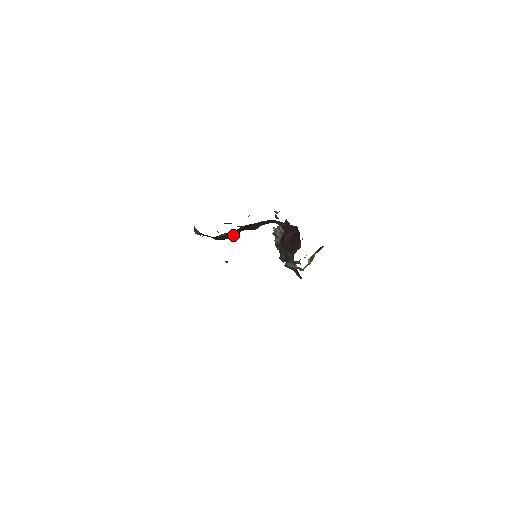
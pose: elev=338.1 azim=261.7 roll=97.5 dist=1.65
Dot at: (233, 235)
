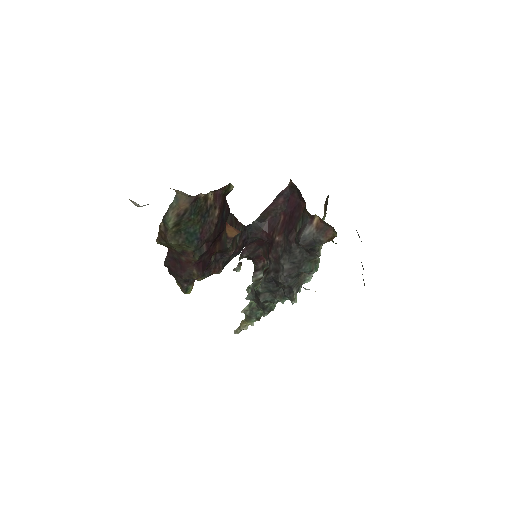
Dot at: (219, 214)
